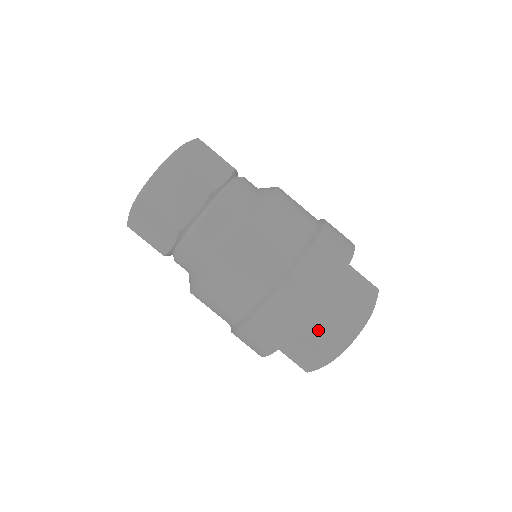
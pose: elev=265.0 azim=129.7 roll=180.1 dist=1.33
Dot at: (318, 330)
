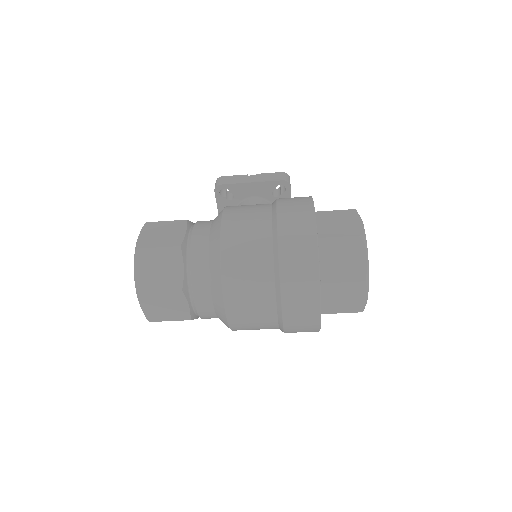
Dot at: (335, 306)
